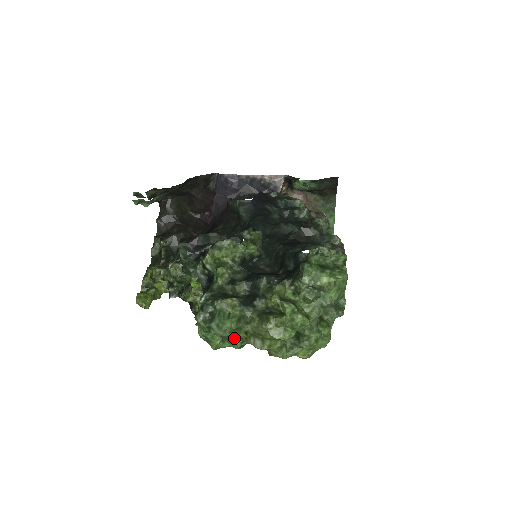
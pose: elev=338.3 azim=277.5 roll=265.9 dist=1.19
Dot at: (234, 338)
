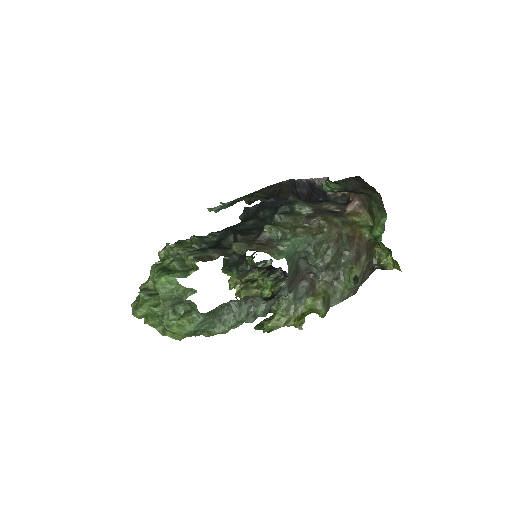
Dot at: occluded
